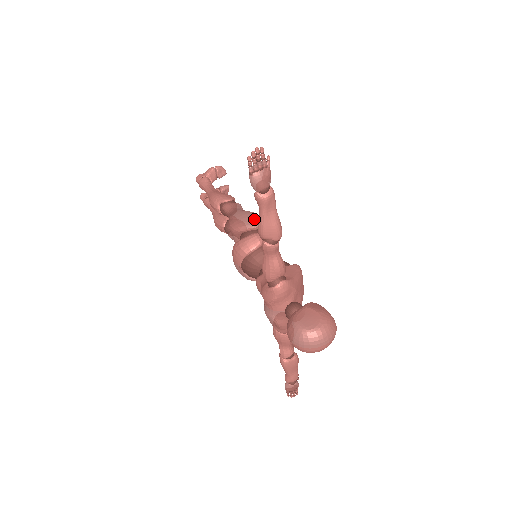
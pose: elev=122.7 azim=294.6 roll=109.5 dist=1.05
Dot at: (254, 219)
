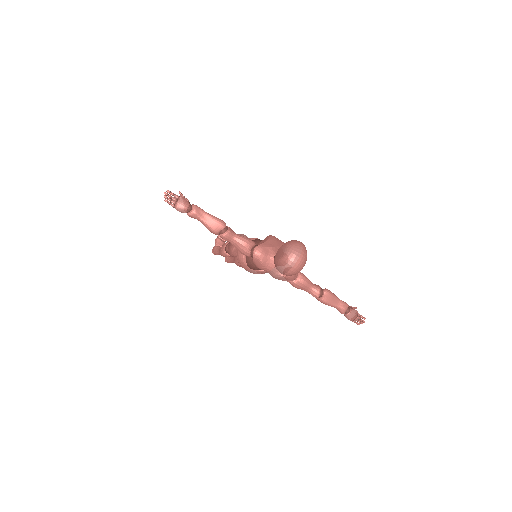
Dot at: occluded
